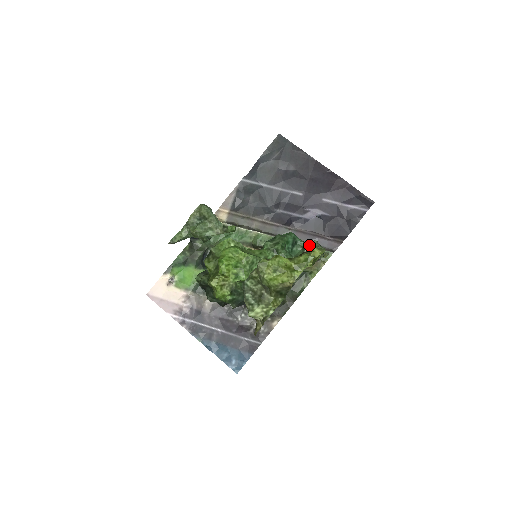
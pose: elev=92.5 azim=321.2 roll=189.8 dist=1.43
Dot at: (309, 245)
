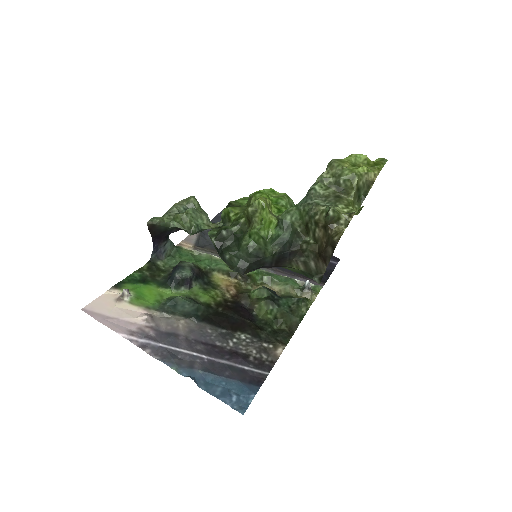
Dot at: occluded
